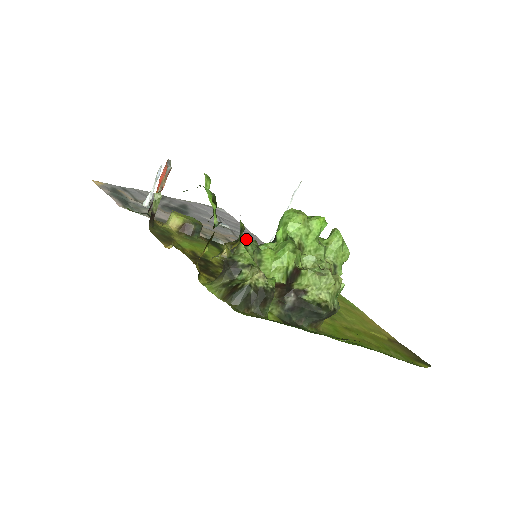
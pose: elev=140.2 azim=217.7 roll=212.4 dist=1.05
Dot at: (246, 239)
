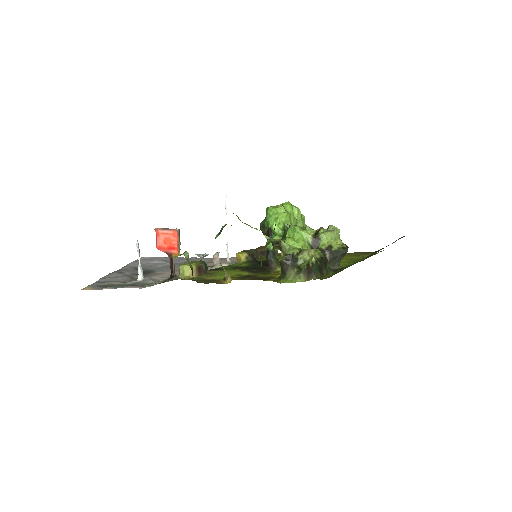
Dot at: (279, 239)
